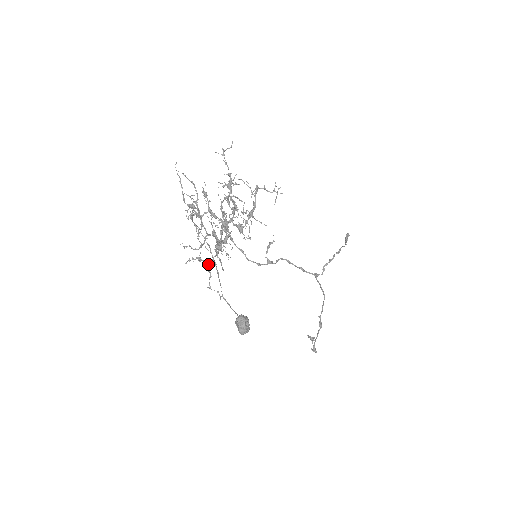
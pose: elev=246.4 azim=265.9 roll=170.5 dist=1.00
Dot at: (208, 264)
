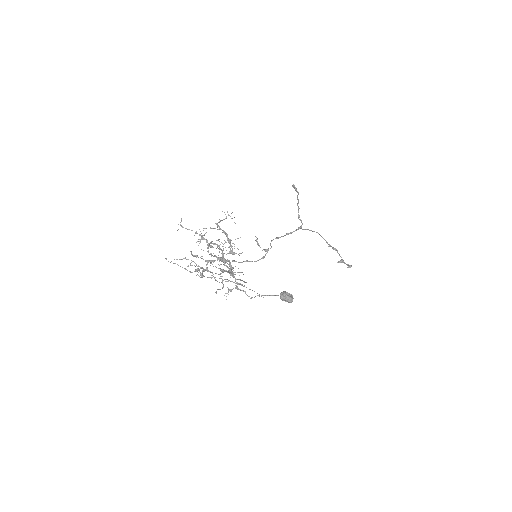
Dot at: (237, 288)
